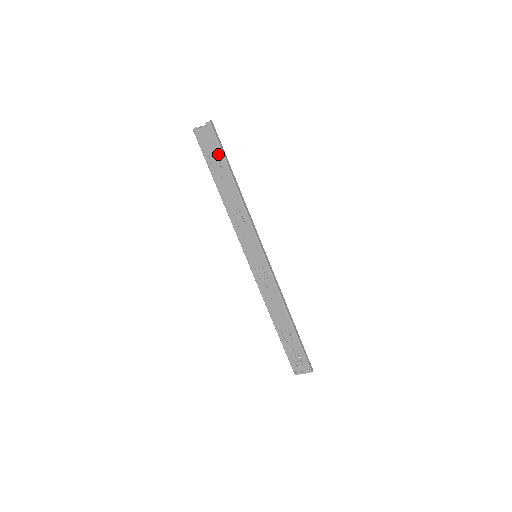
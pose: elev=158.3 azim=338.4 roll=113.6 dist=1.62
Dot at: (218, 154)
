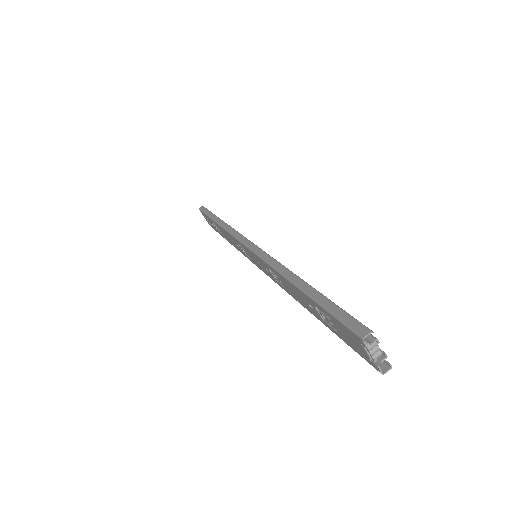
Dot at: (338, 333)
